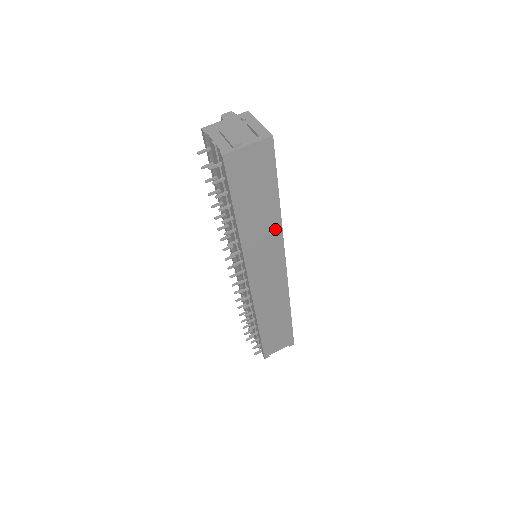
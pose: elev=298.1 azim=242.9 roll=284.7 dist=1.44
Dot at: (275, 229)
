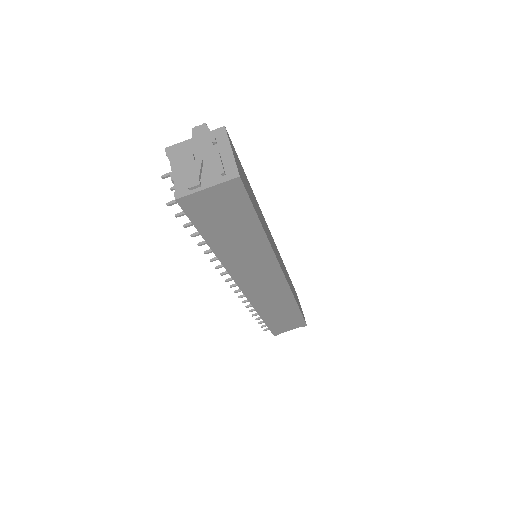
Dot at: (263, 250)
